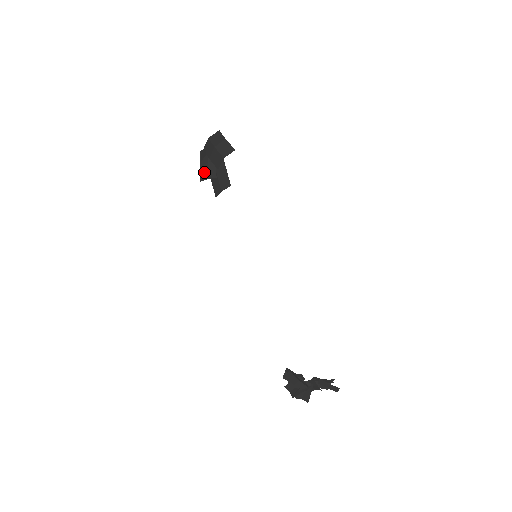
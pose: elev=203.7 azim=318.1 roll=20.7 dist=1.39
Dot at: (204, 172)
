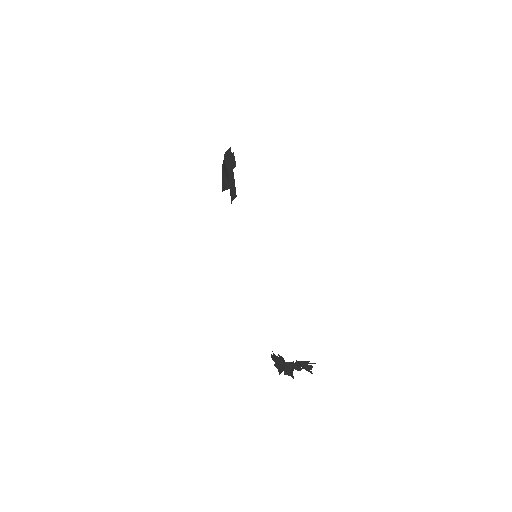
Dot at: (224, 184)
